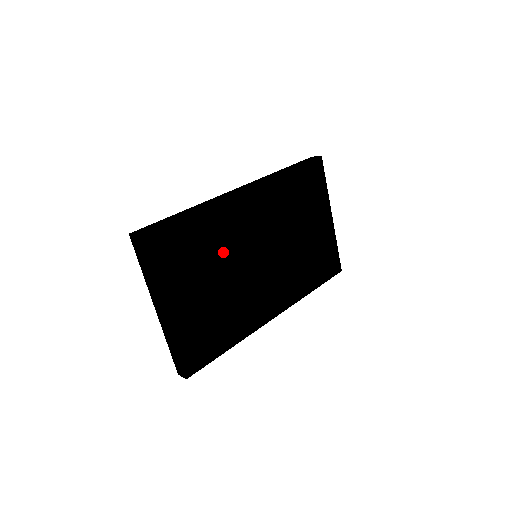
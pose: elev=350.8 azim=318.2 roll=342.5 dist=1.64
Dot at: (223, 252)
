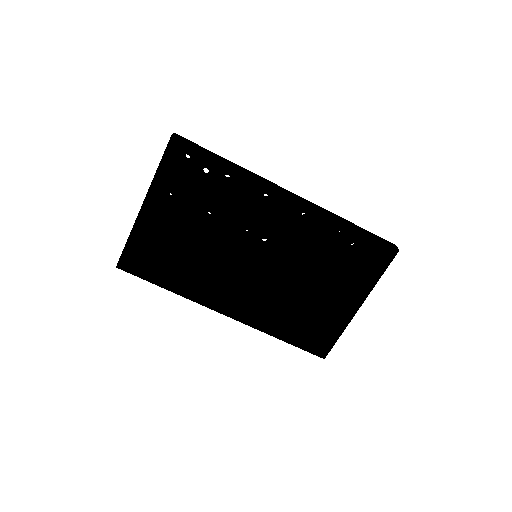
Dot at: (227, 219)
